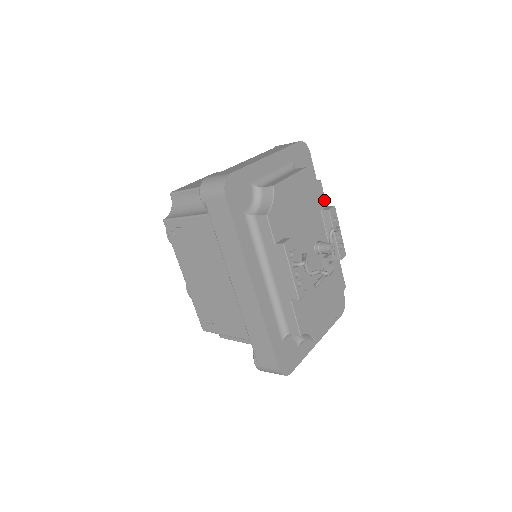
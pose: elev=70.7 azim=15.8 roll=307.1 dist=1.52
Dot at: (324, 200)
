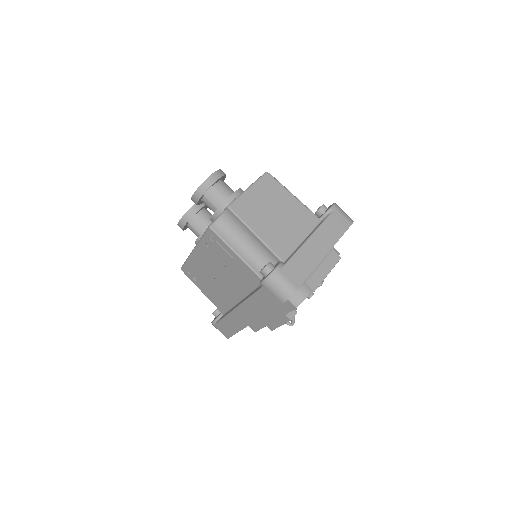
Dot at: occluded
